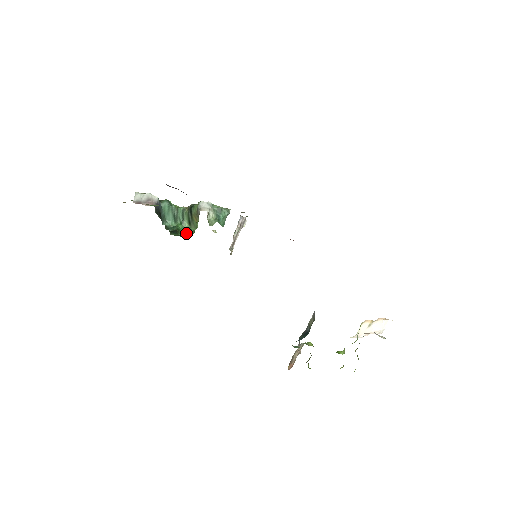
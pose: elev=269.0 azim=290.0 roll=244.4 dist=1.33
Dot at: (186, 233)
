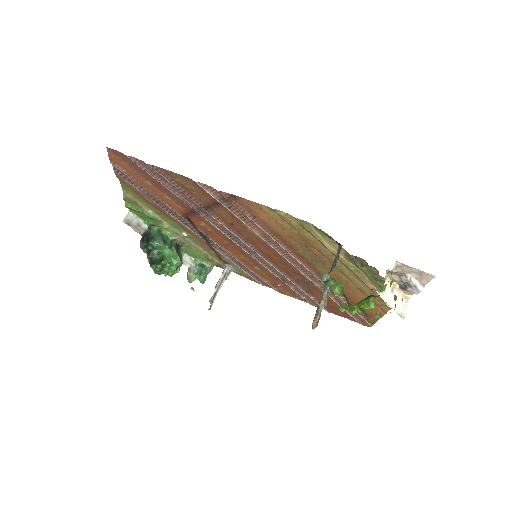
Dot at: (170, 263)
